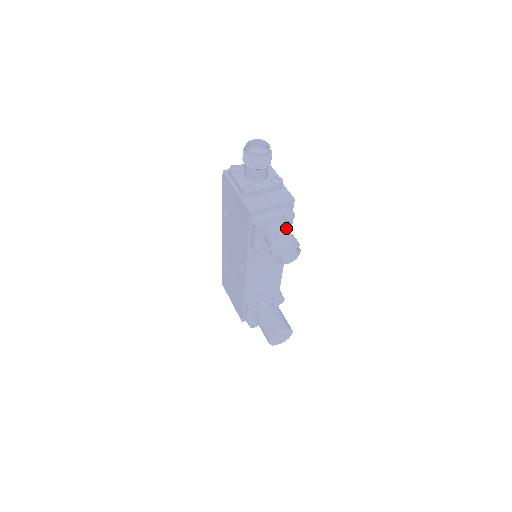
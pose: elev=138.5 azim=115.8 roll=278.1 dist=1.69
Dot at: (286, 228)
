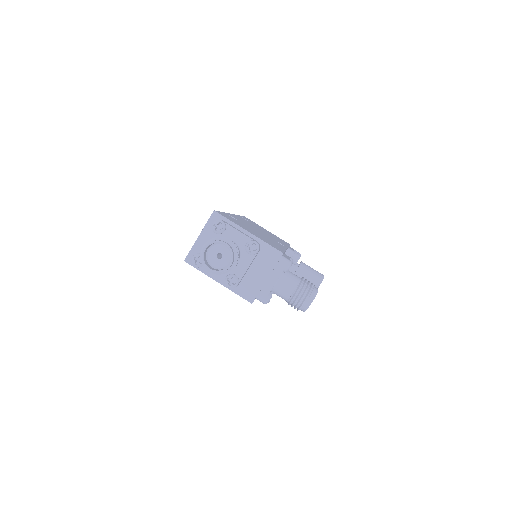
Dot at: occluded
